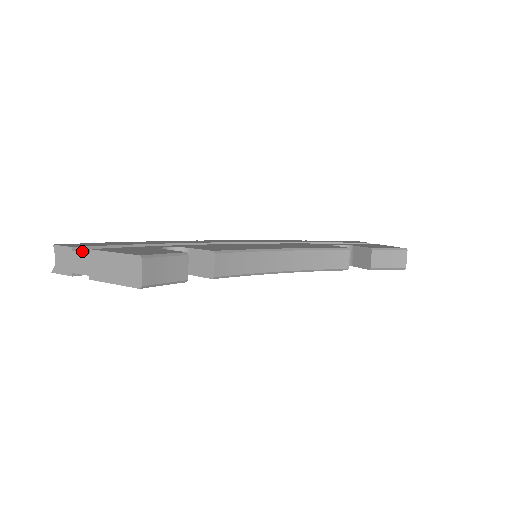
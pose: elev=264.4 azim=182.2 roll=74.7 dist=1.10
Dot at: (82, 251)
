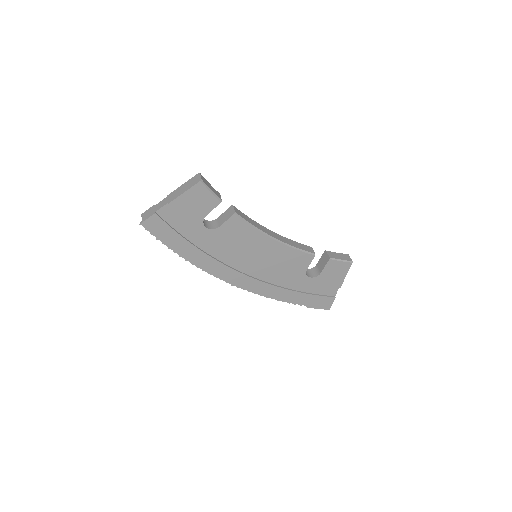
Dot at: (161, 202)
